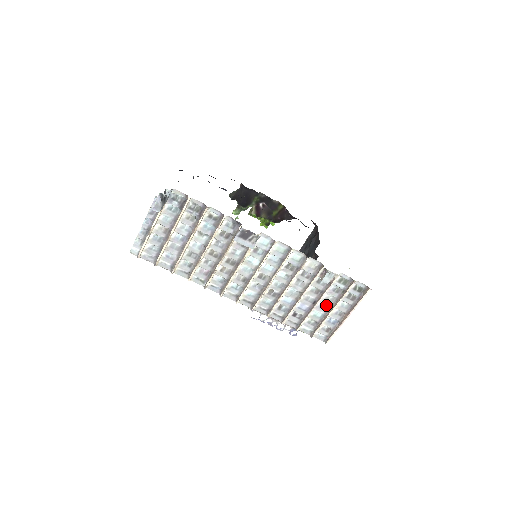
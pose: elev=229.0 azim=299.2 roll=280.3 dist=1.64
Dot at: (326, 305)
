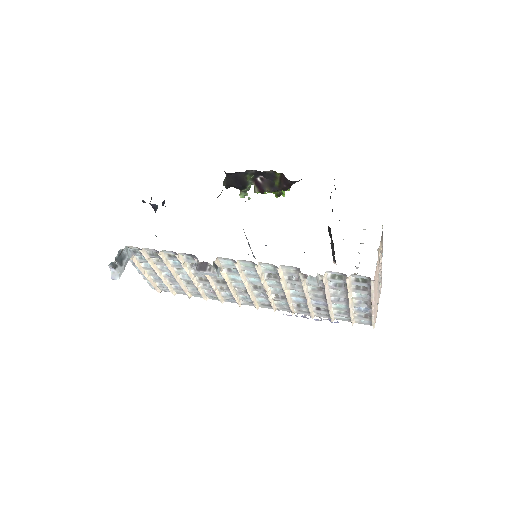
Dot at: (342, 297)
